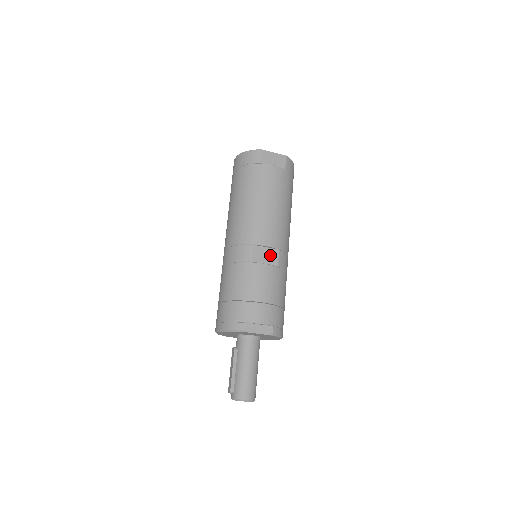
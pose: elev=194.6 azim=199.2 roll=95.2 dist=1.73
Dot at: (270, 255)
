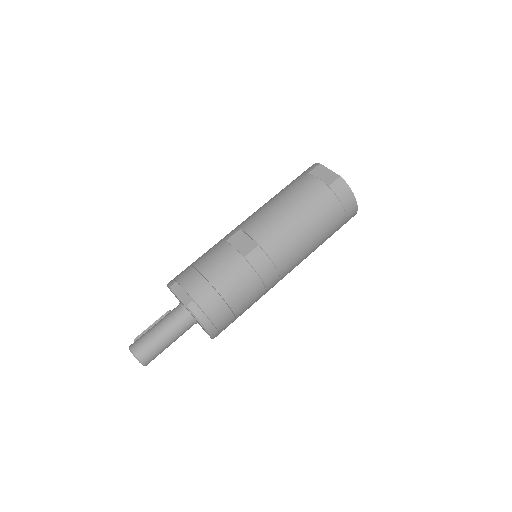
Dot at: (246, 244)
